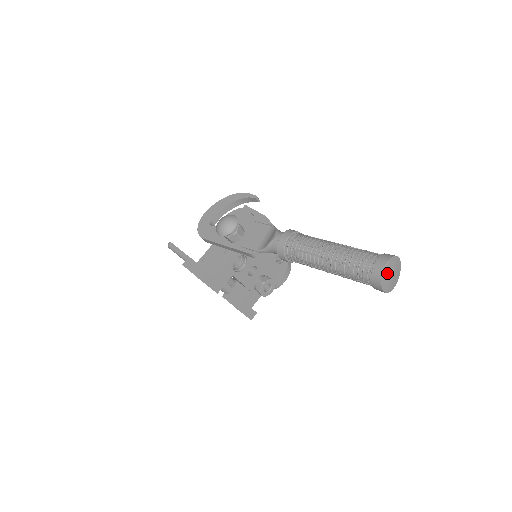
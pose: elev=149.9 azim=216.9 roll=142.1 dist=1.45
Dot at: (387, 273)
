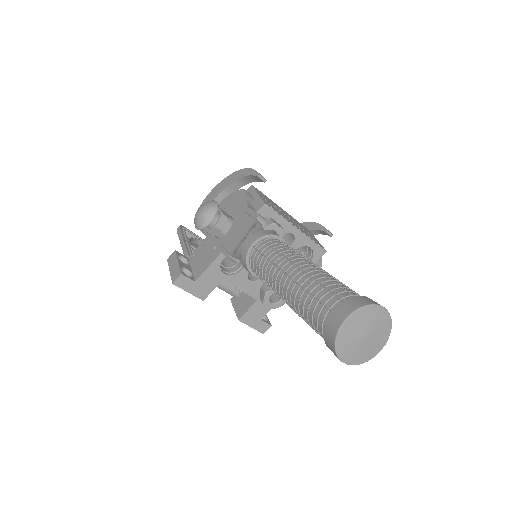
Dot at: (348, 334)
